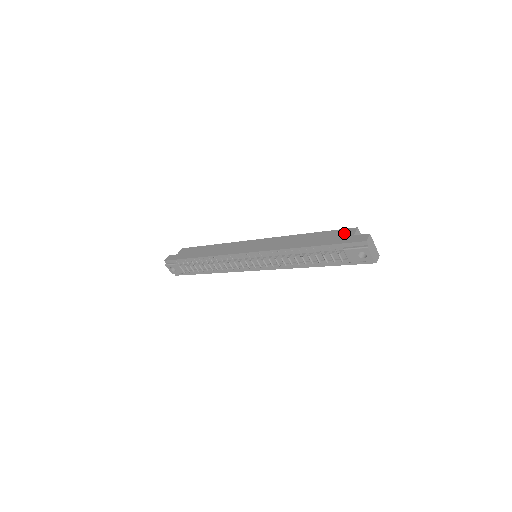
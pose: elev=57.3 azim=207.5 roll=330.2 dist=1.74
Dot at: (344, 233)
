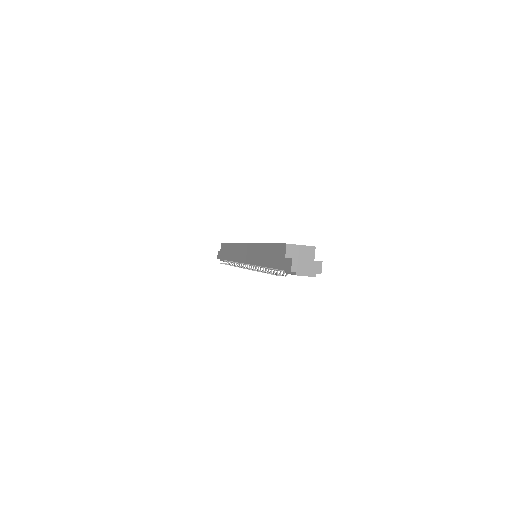
Dot at: (280, 252)
